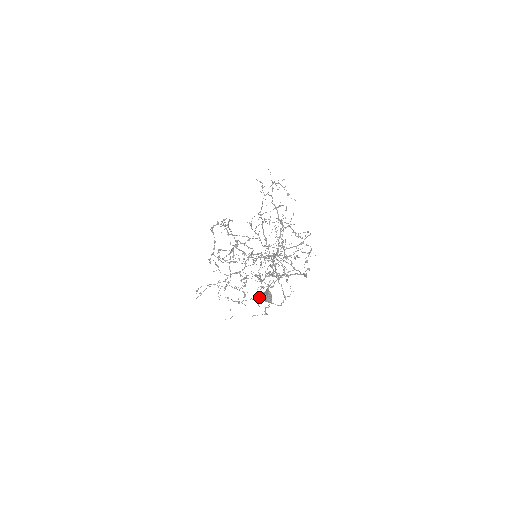
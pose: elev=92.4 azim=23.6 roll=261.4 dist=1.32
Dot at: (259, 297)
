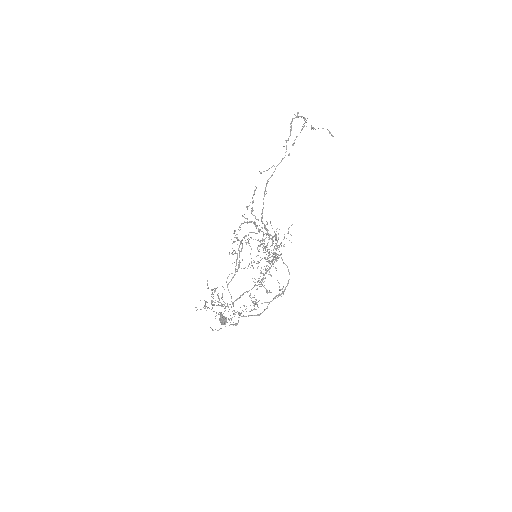
Dot at: (221, 317)
